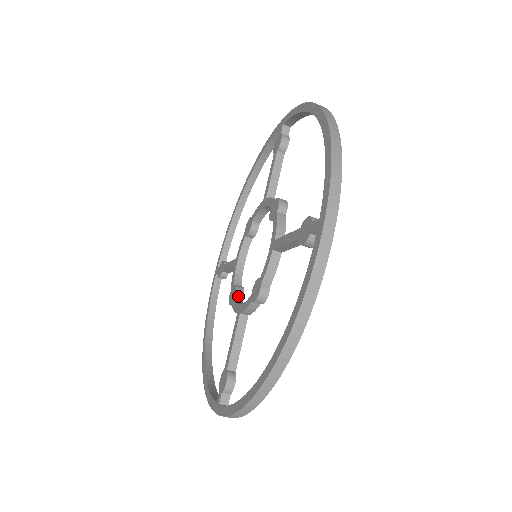
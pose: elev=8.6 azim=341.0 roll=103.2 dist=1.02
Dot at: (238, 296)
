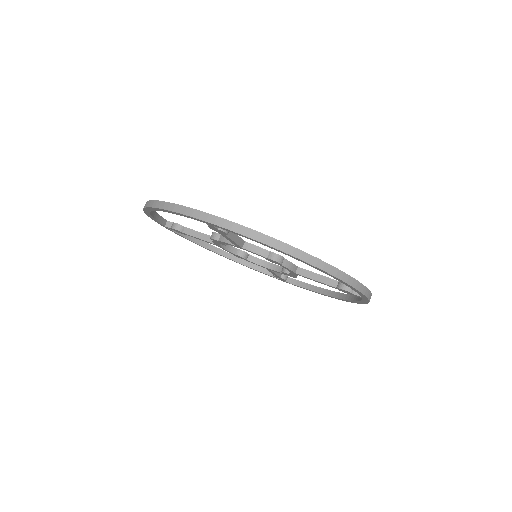
Dot at: (247, 258)
